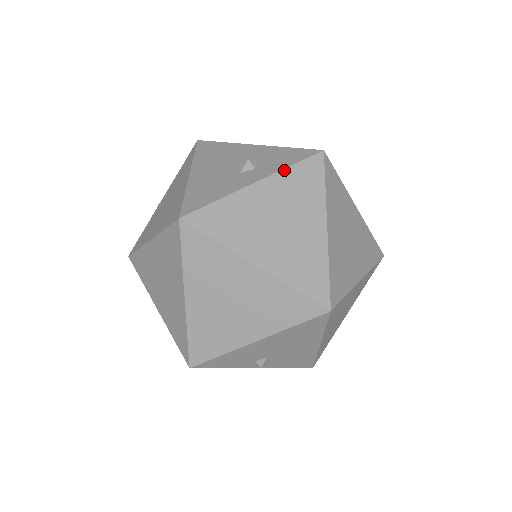
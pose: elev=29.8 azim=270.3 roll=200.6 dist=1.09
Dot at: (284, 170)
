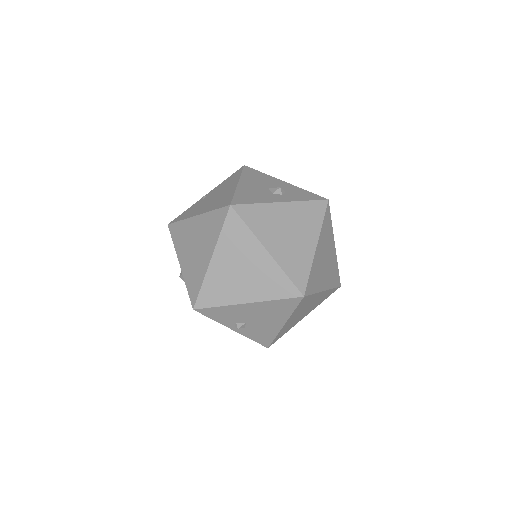
Dot at: (301, 202)
